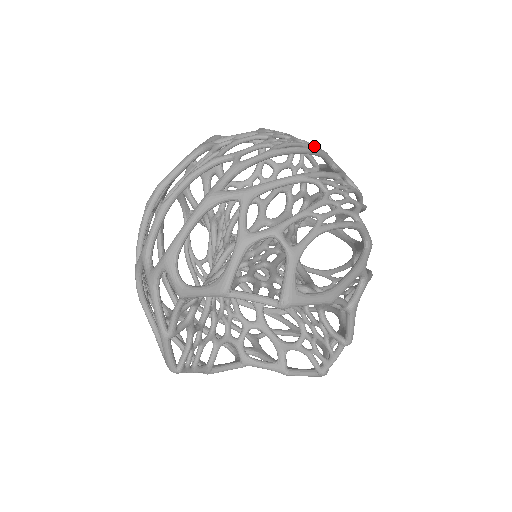
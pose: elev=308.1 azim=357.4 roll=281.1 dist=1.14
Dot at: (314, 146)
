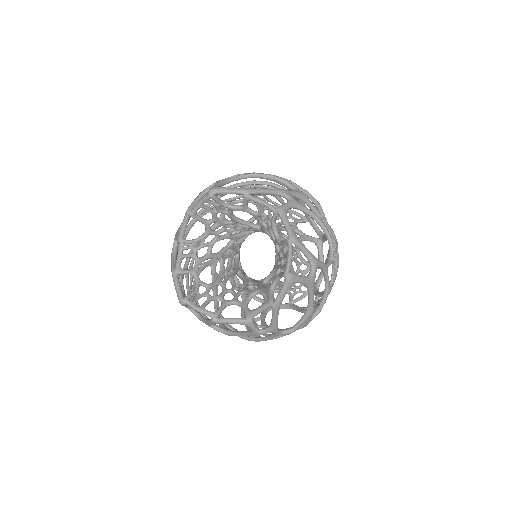
Dot at: occluded
